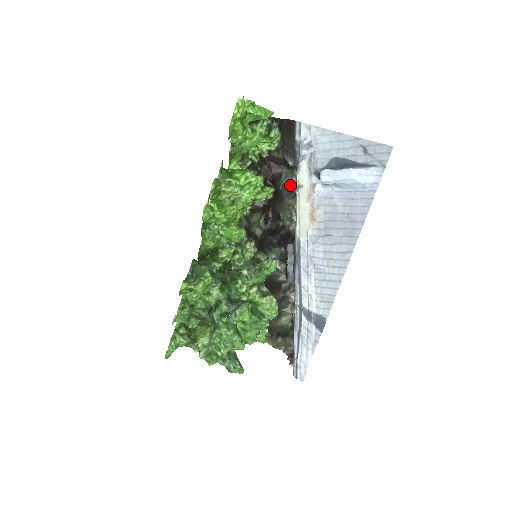
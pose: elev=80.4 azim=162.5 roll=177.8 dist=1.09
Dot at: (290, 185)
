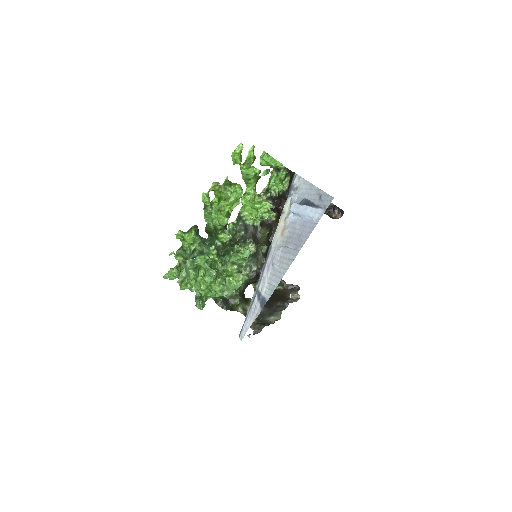
Dot at: occluded
